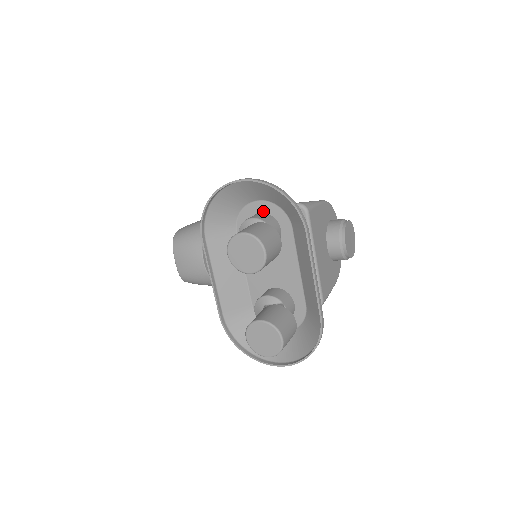
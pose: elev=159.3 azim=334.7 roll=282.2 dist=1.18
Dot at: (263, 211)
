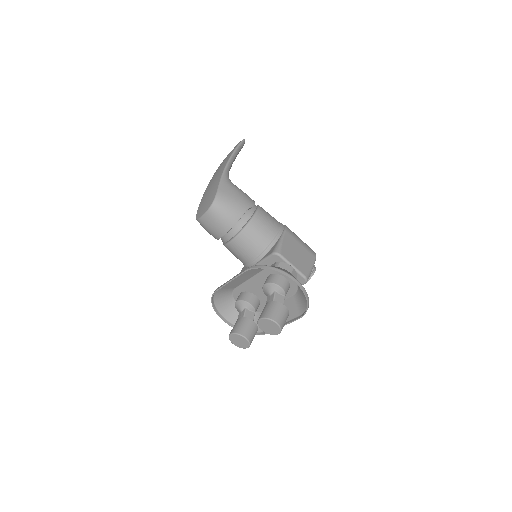
Dot at: (288, 279)
